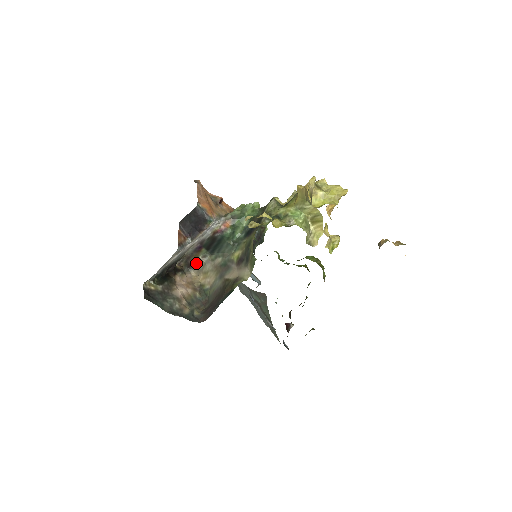
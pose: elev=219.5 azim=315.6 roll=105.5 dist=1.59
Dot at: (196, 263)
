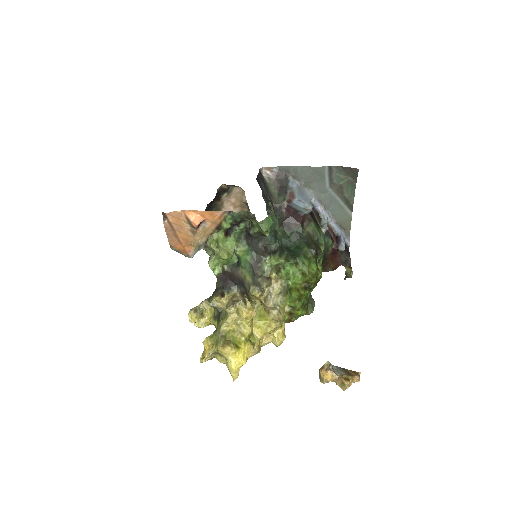
Dot at: occluded
